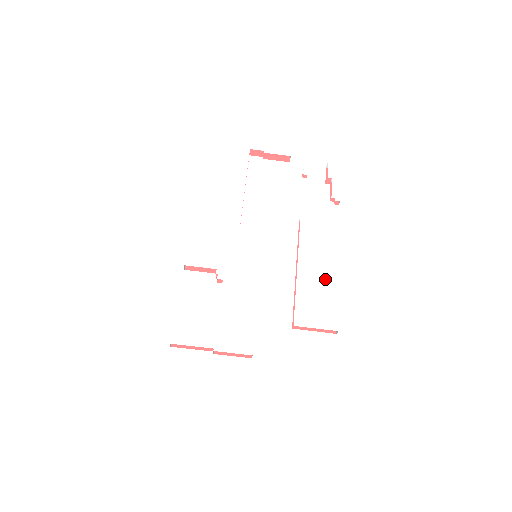
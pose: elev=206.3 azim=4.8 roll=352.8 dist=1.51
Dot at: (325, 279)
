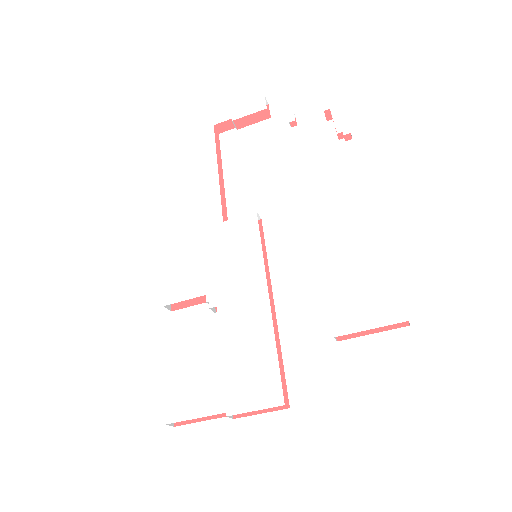
Dot at: (362, 249)
